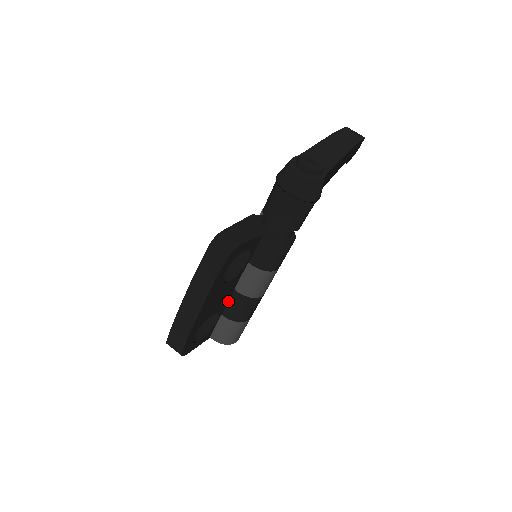
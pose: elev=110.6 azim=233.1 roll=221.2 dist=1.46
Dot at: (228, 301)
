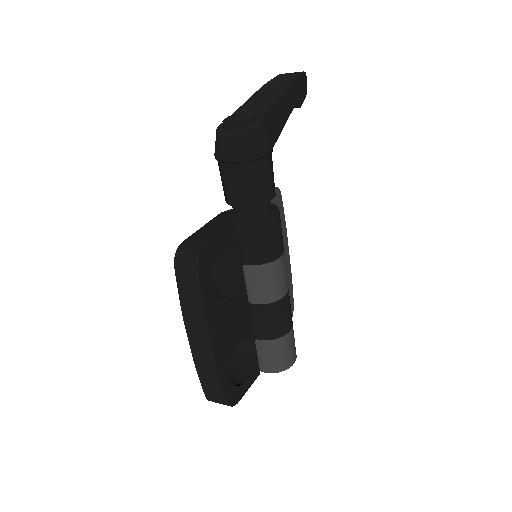
Dot at: (252, 320)
